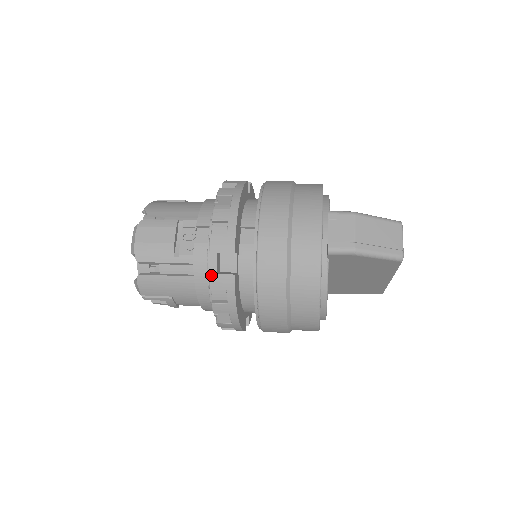
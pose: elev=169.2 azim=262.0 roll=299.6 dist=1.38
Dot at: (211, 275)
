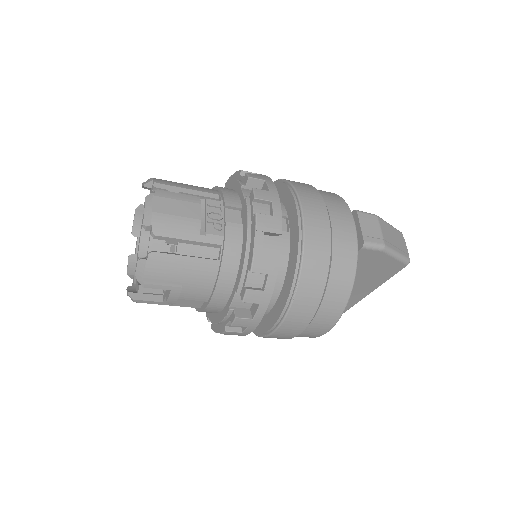
Dot at: (256, 255)
